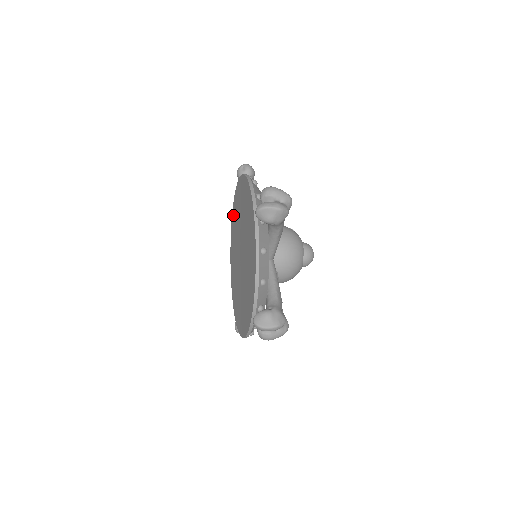
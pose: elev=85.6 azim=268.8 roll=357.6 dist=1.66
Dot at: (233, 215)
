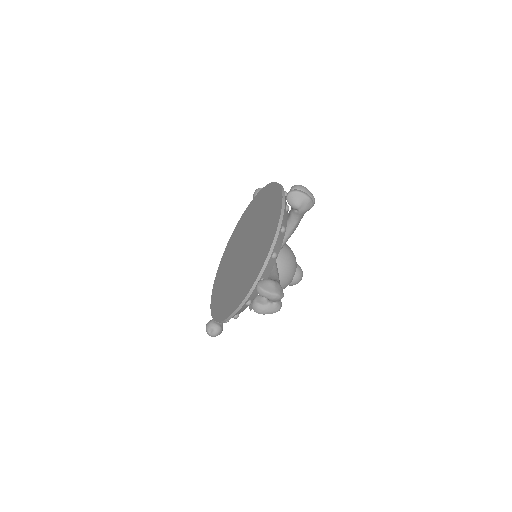
Dot at: (237, 228)
